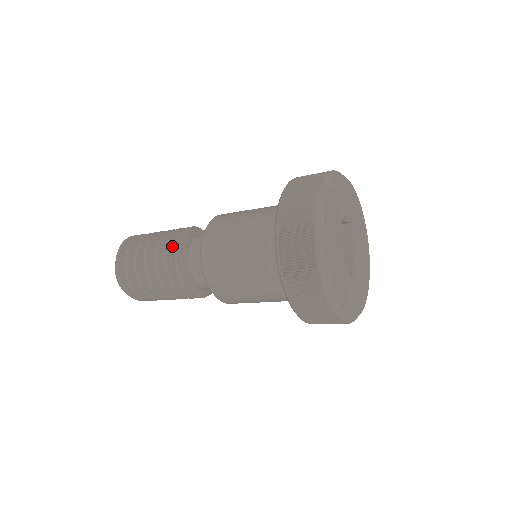
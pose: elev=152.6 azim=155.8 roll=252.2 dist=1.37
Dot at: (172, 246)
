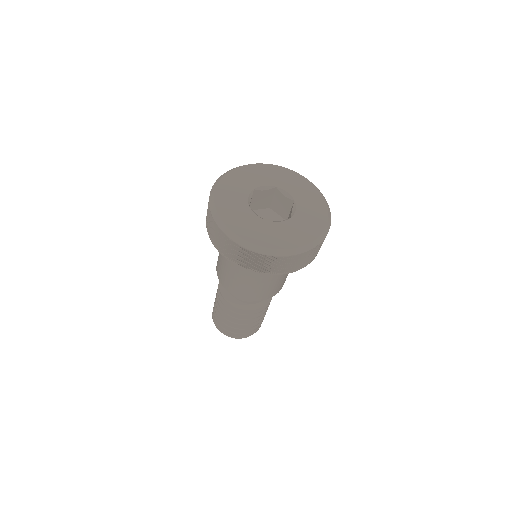
Dot at: occluded
